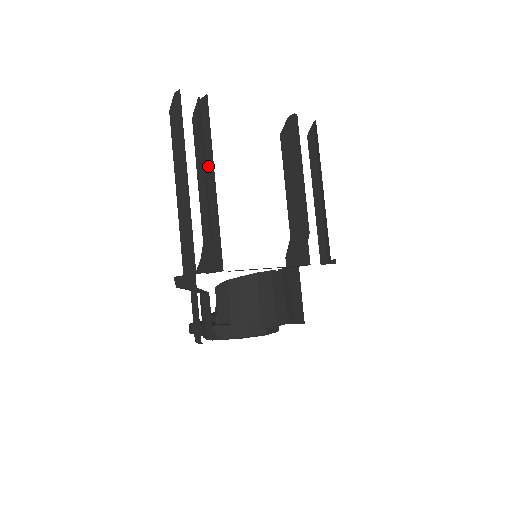
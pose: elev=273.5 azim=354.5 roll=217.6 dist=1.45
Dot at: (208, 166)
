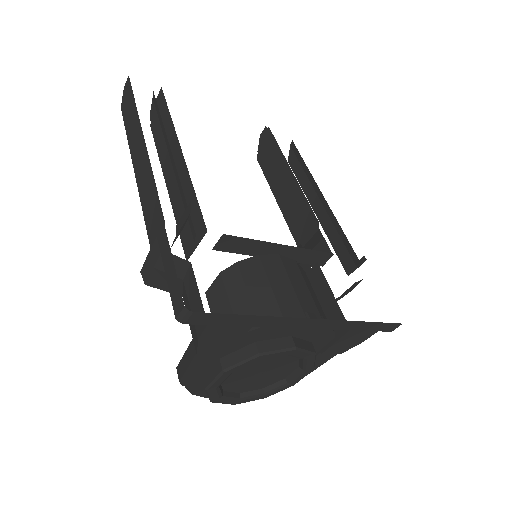
Dot at: (171, 144)
